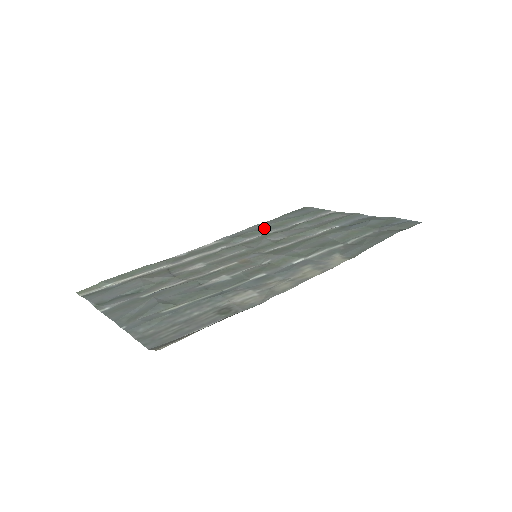
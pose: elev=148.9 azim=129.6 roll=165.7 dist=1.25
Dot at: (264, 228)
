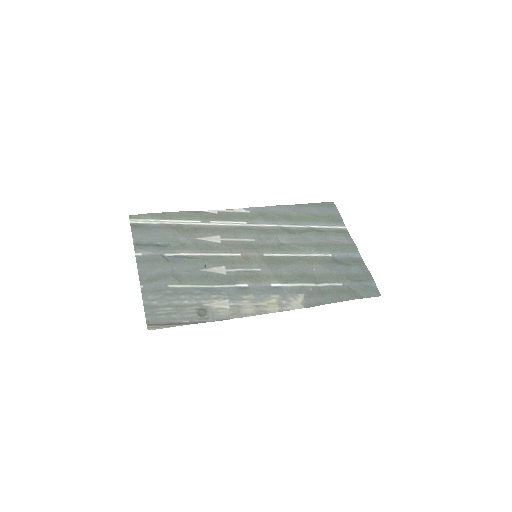
Dot at: (285, 216)
